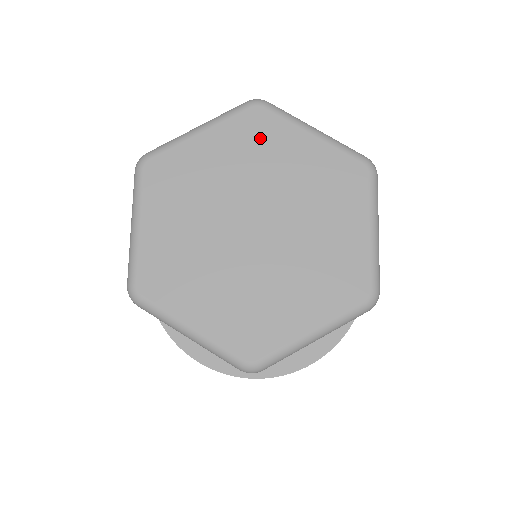
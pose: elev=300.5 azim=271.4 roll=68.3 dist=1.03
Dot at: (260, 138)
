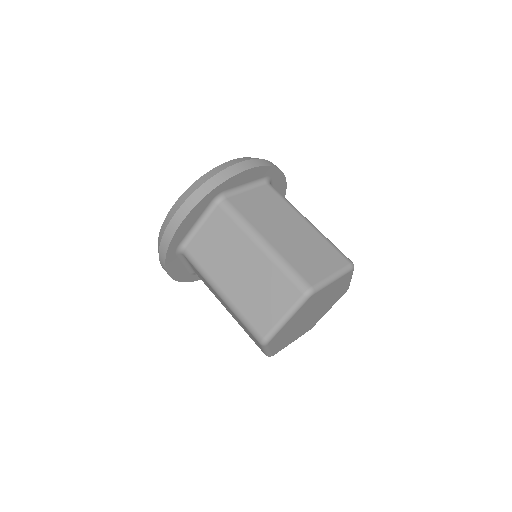
Dot at: (313, 301)
